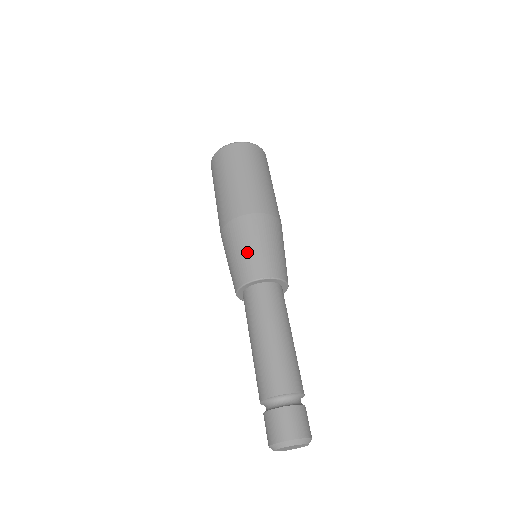
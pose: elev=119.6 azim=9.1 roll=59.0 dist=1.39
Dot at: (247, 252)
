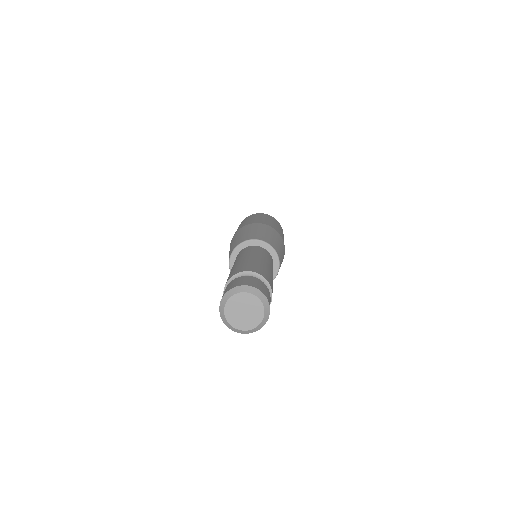
Dot at: (234, 242)
